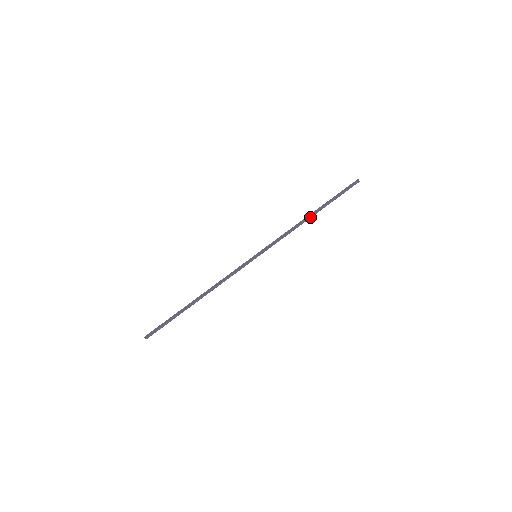
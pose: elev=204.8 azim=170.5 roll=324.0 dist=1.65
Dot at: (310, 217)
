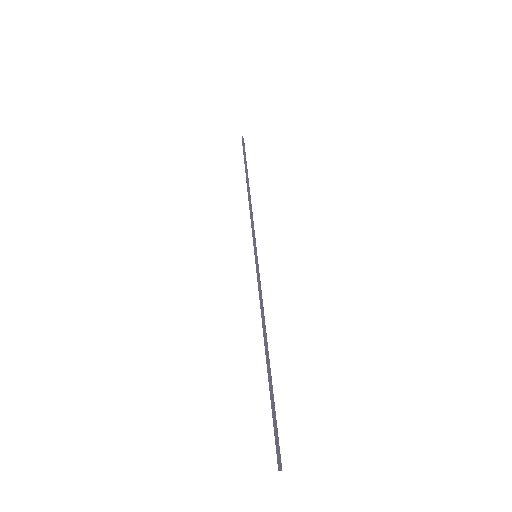
Dot at: (249, 189)
